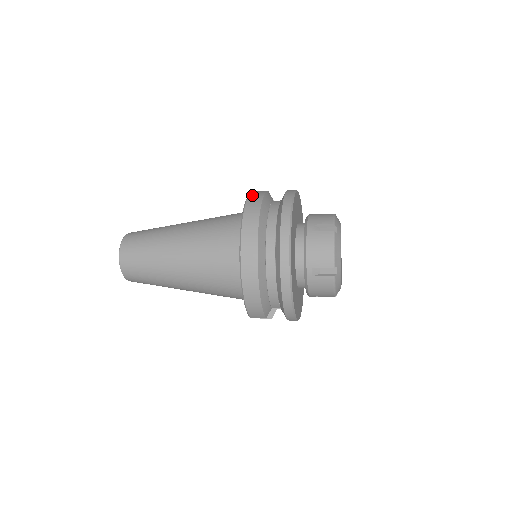
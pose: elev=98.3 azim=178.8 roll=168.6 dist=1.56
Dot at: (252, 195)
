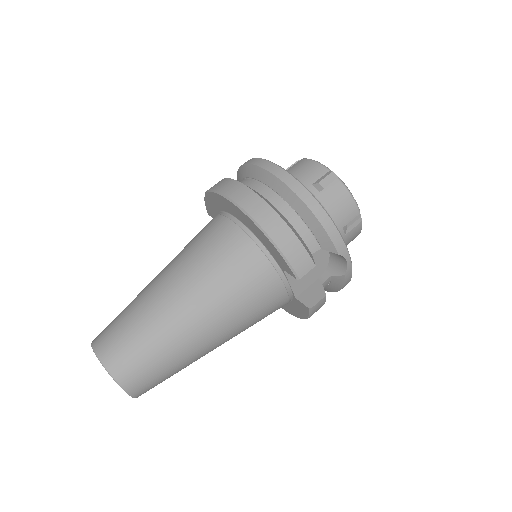
Dot at: occluded
